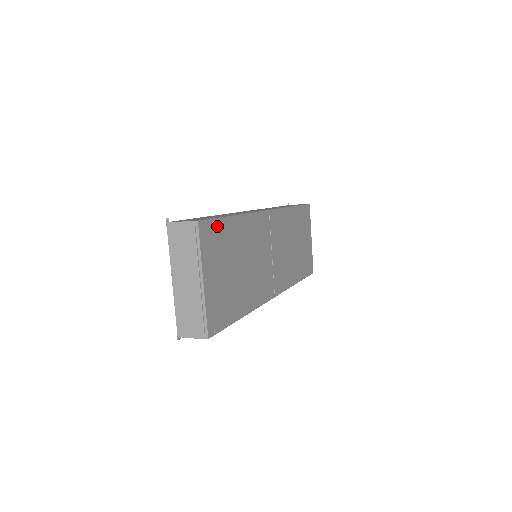
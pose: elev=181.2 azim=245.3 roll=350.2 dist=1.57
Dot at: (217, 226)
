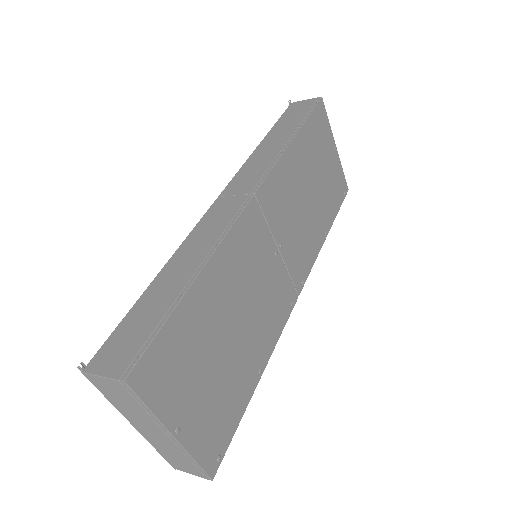
Dot at: (166, 338)
